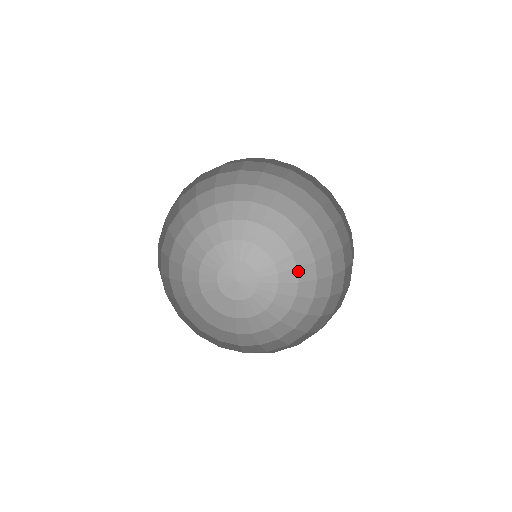
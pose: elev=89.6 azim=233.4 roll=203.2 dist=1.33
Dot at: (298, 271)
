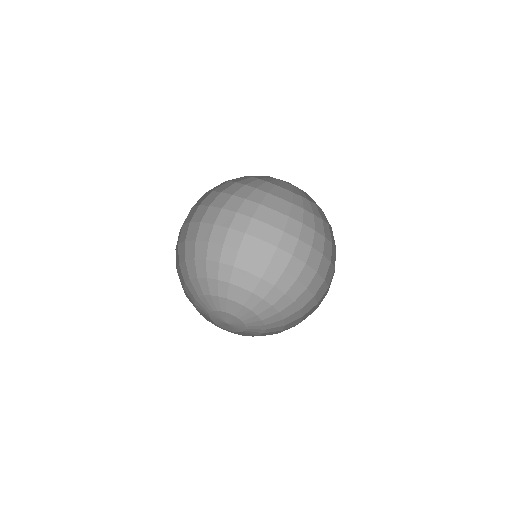
Dot at: (280, 314)
